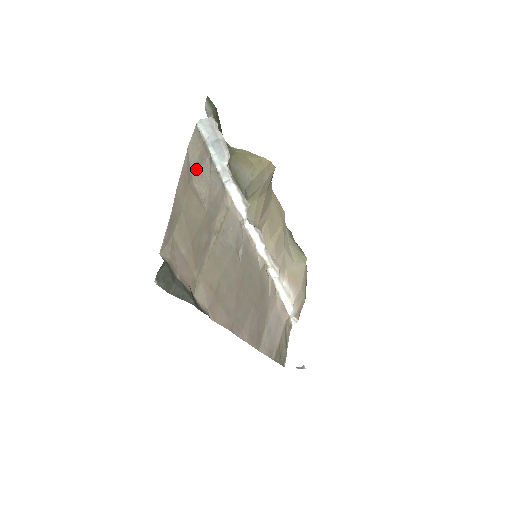
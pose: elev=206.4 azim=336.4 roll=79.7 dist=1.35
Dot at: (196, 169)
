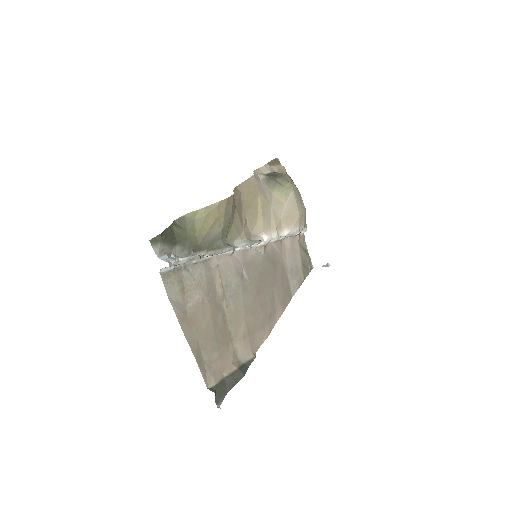
Dot at: (183, 295)
